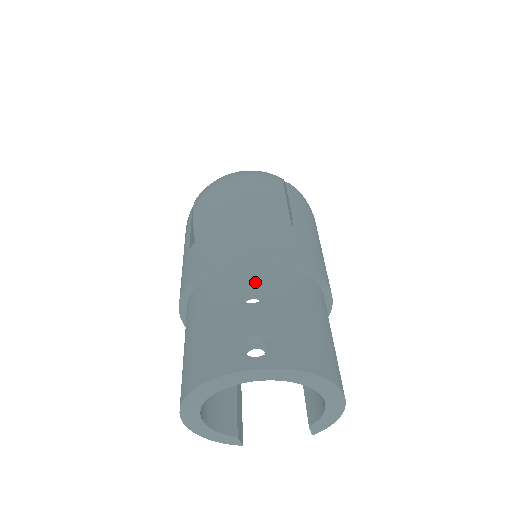
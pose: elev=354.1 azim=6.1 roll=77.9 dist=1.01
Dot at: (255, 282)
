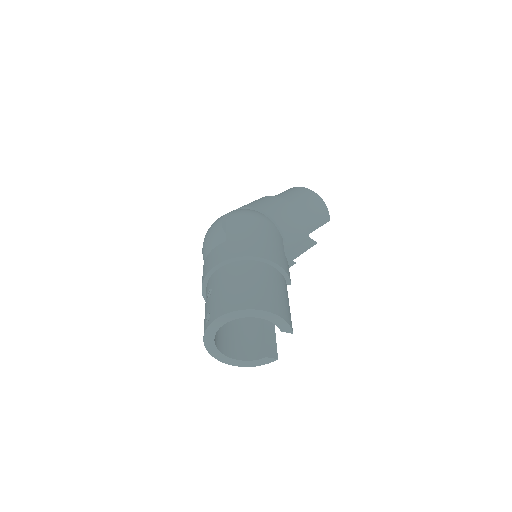
Dot at: (210, 286)
